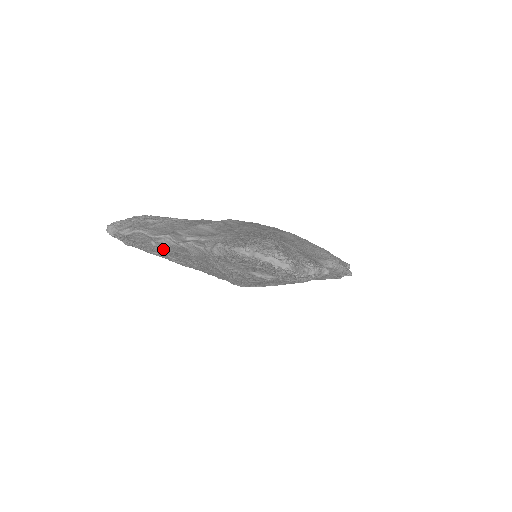
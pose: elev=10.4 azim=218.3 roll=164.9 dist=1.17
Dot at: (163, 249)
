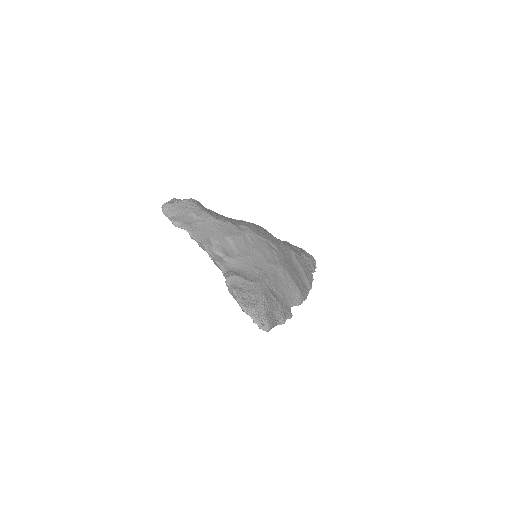
Dot at: occluded
